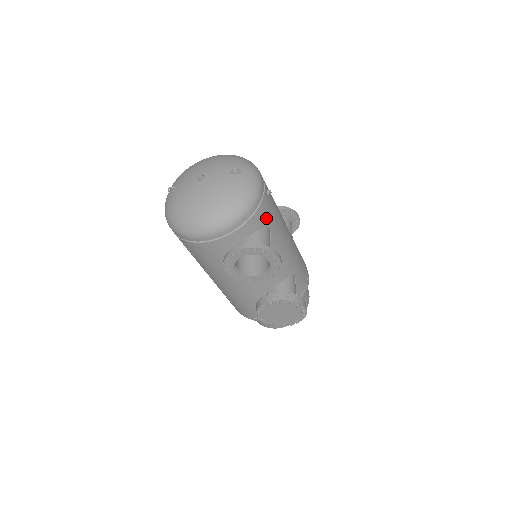
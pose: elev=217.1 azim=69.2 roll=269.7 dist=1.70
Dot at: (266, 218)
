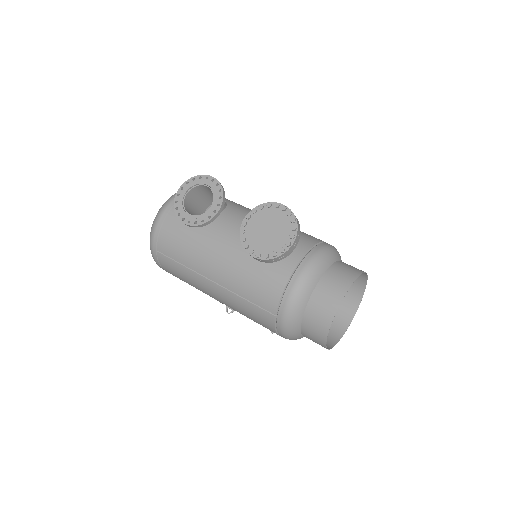
Dot at: occluded
